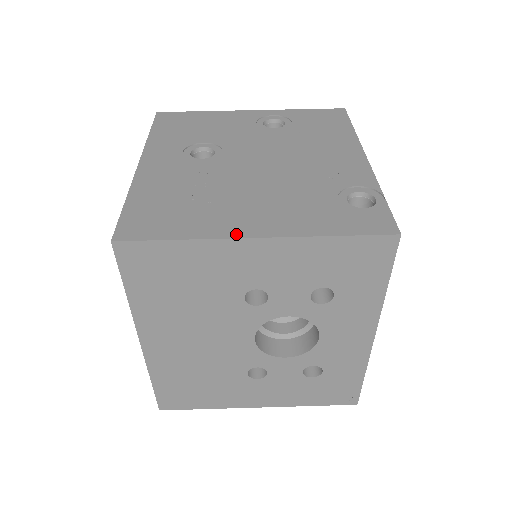
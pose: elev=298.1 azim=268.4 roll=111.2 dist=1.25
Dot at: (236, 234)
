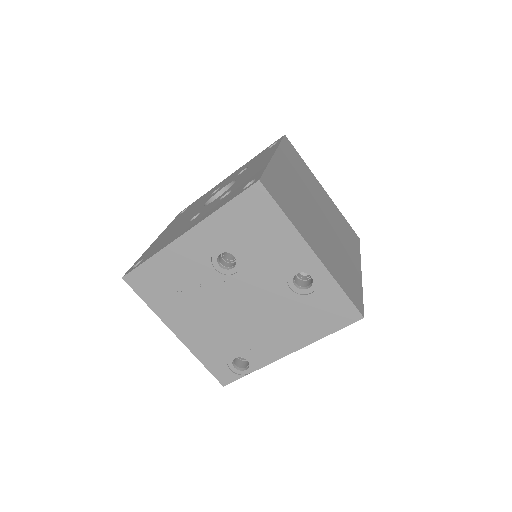
Dot at: (170, 326)
